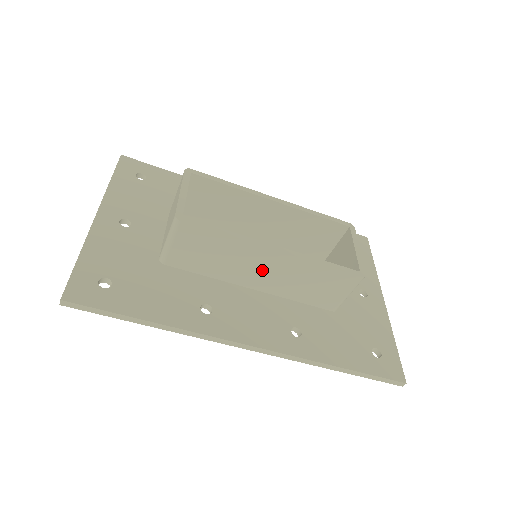
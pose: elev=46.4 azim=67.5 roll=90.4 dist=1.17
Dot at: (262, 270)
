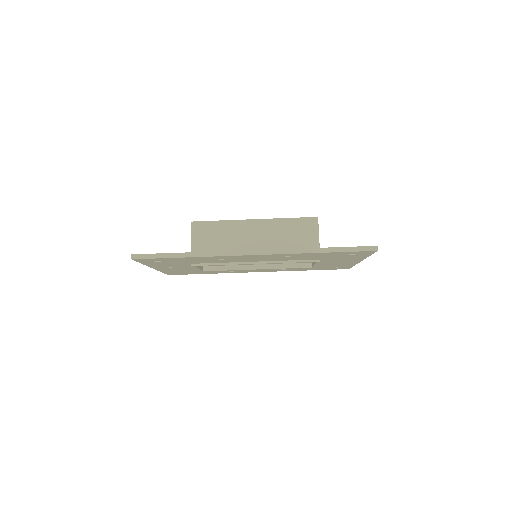
Dot at: (253, 238)
